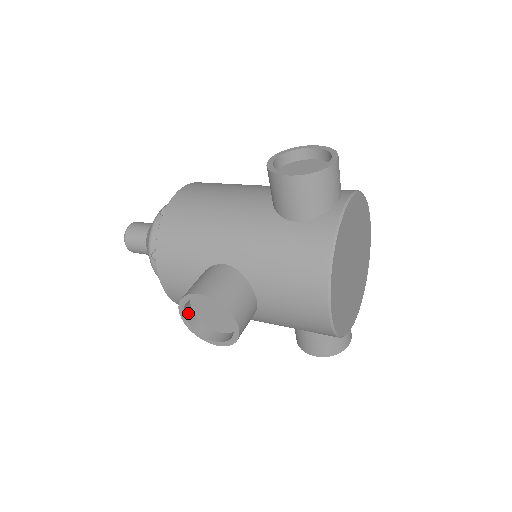
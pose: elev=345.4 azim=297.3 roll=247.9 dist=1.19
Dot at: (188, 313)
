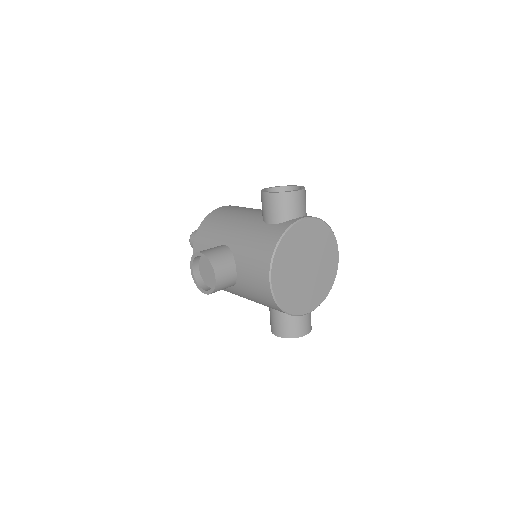
Dot at: (196, 270)
